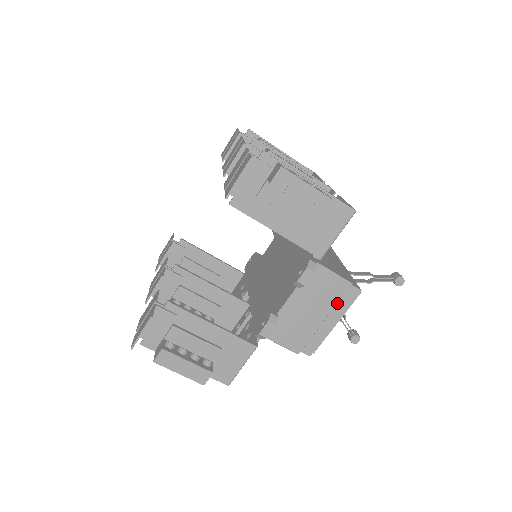
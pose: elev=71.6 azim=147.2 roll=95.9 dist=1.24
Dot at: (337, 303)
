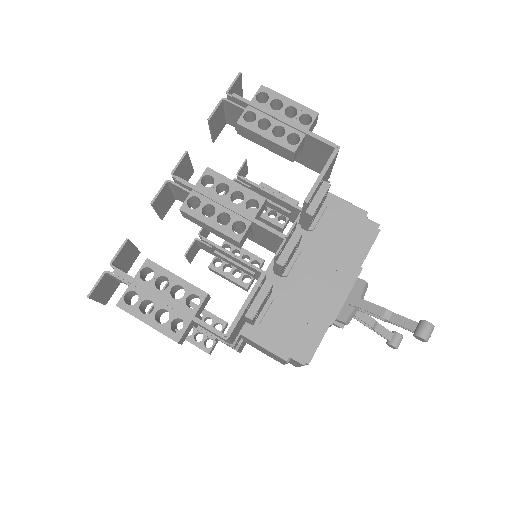
Dot at: (285, 362)
